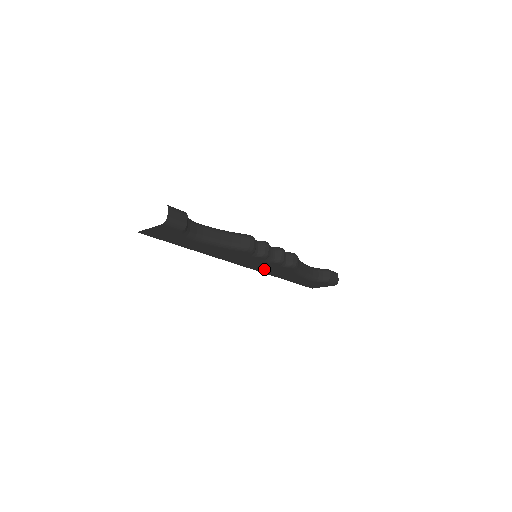
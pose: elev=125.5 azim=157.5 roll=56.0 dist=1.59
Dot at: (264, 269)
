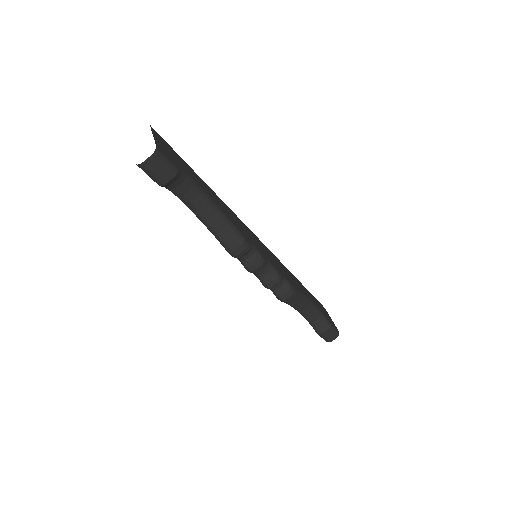
Dot at: occluded
